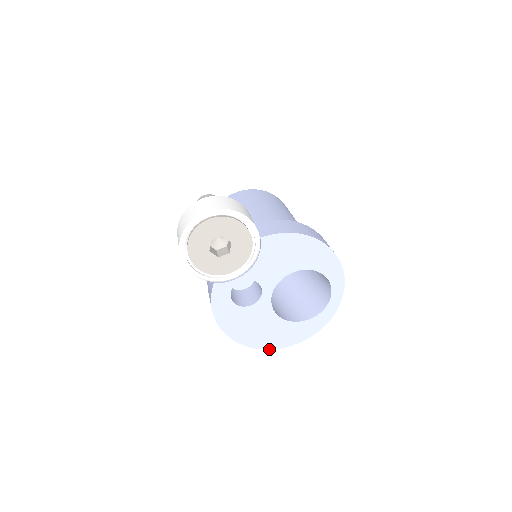
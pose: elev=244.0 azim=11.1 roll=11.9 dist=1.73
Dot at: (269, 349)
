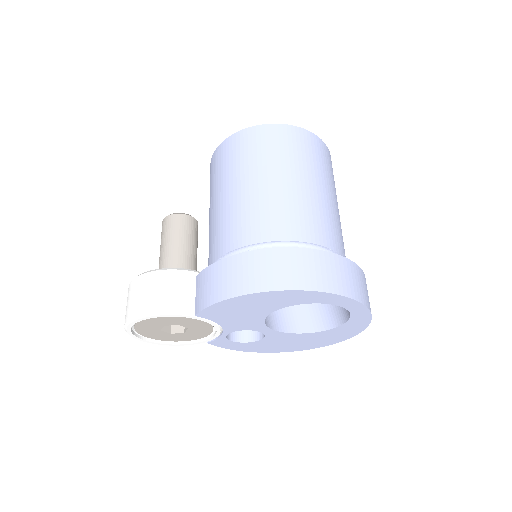
Dot at: (328, 345)
